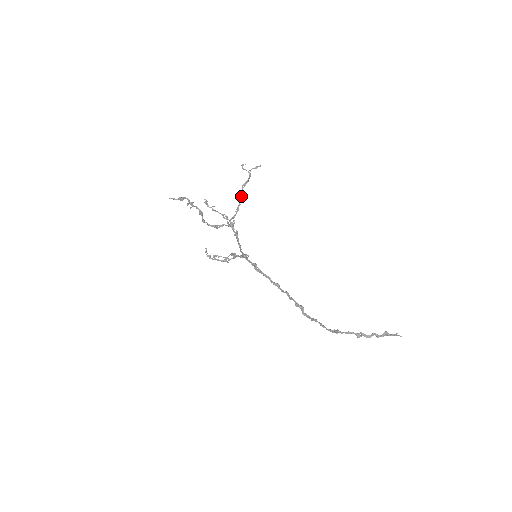
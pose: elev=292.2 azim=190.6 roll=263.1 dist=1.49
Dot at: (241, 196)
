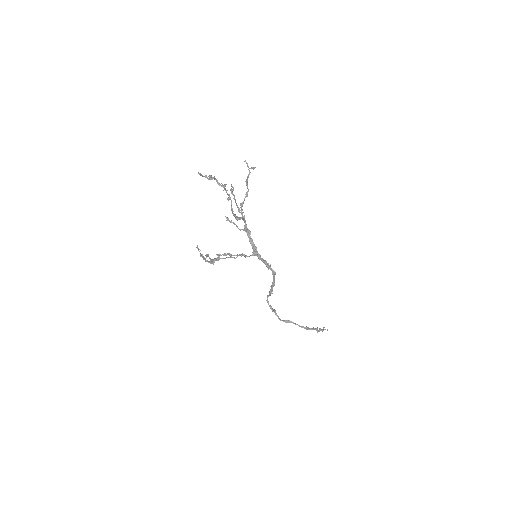
Dot at: occluded
